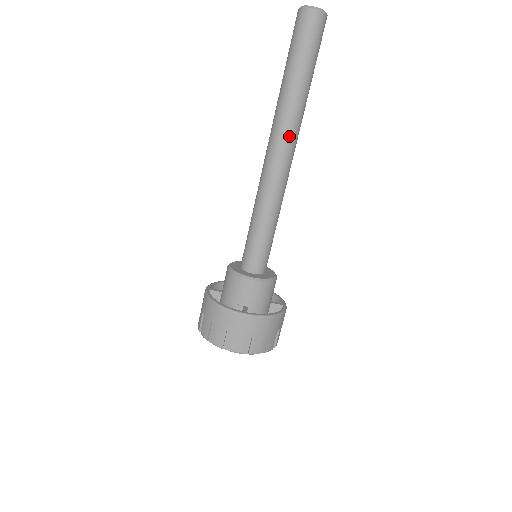
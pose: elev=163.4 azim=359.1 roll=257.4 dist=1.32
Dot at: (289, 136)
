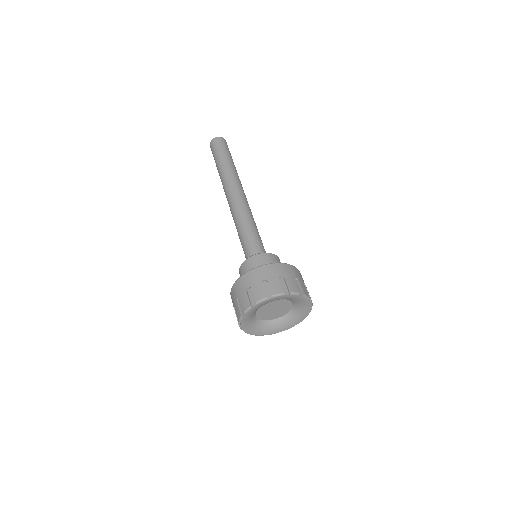
Dot at: (232, 183)
